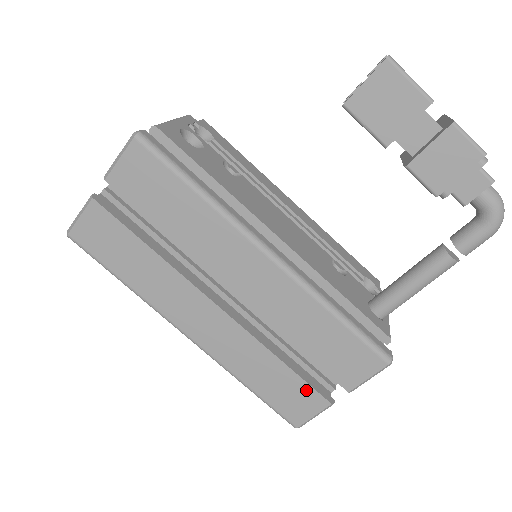
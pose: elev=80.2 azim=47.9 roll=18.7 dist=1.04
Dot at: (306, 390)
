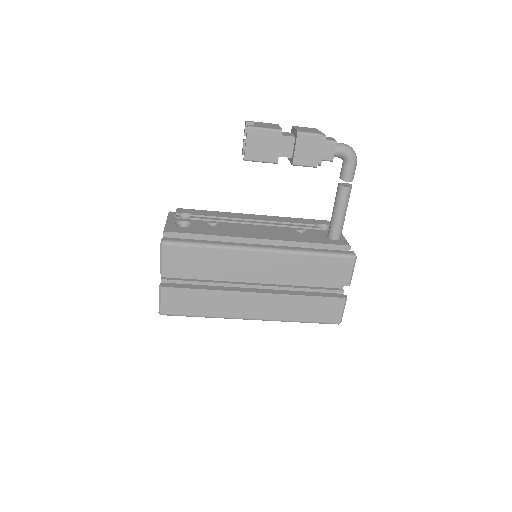
Dot at: (329, 301)
